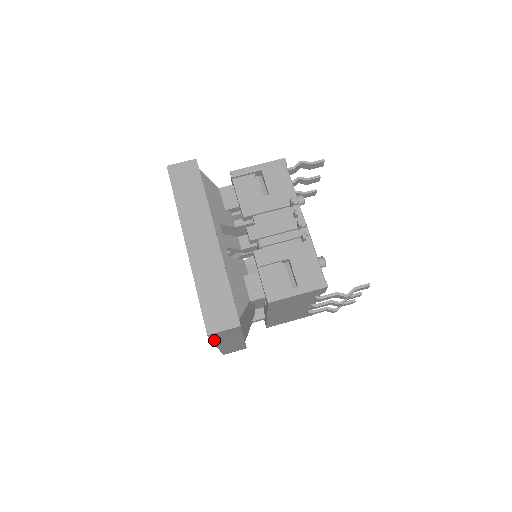
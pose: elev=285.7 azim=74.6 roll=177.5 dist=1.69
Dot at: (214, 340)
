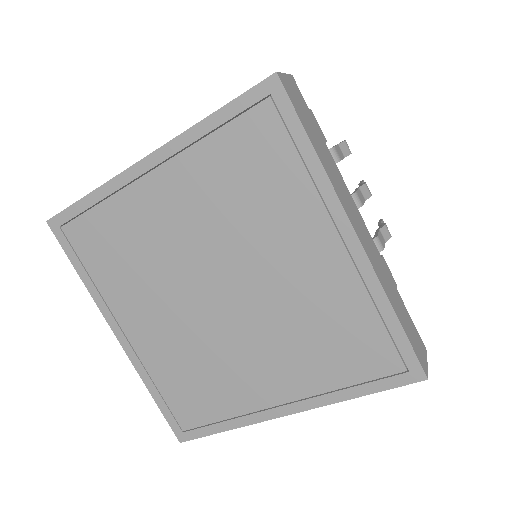
Dot at: (314, 148)
